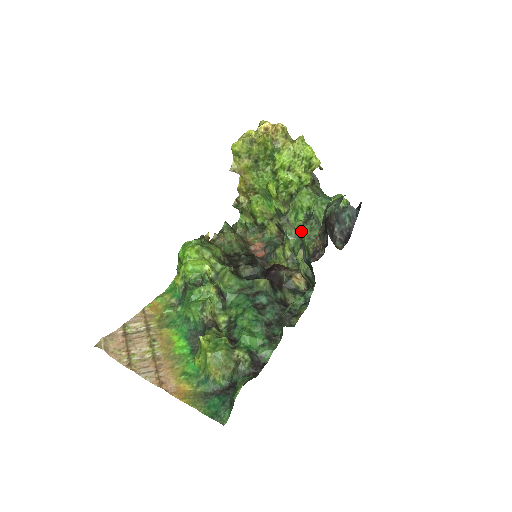
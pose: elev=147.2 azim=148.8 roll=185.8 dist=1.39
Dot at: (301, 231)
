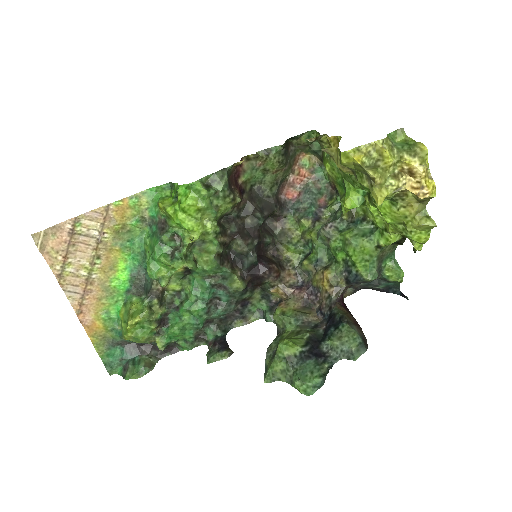
Dot at: (277, 358)
